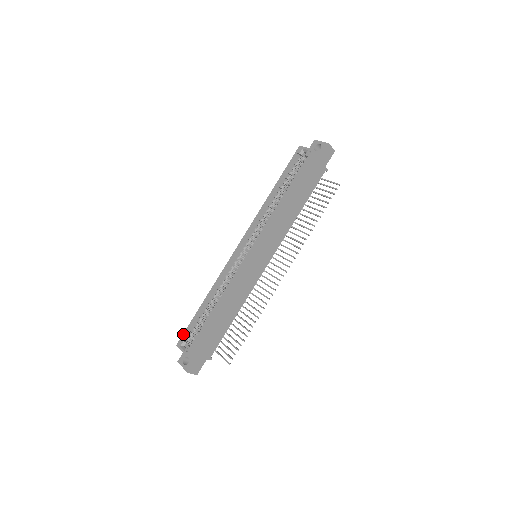
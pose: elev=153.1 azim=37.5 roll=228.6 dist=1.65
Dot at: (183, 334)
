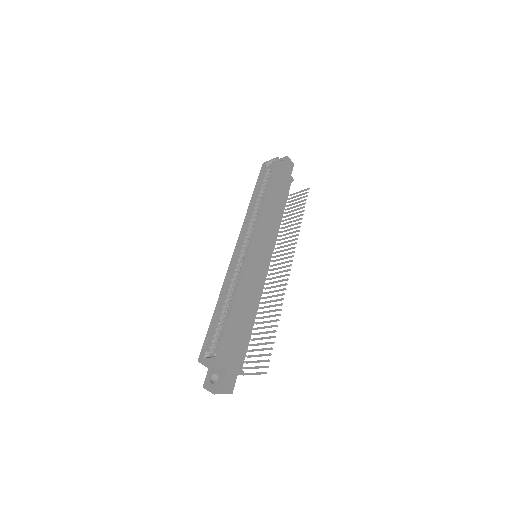
Dot at: (202, 346)
